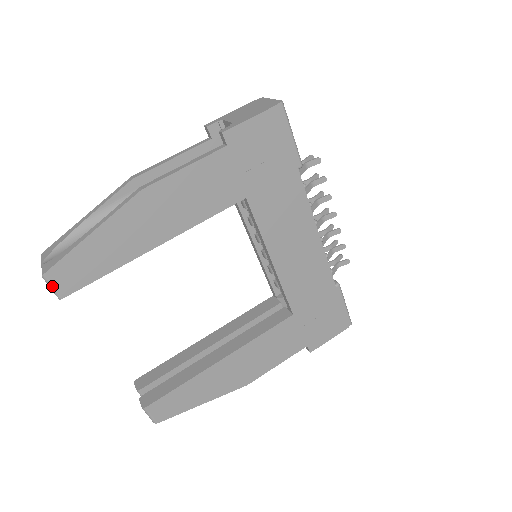
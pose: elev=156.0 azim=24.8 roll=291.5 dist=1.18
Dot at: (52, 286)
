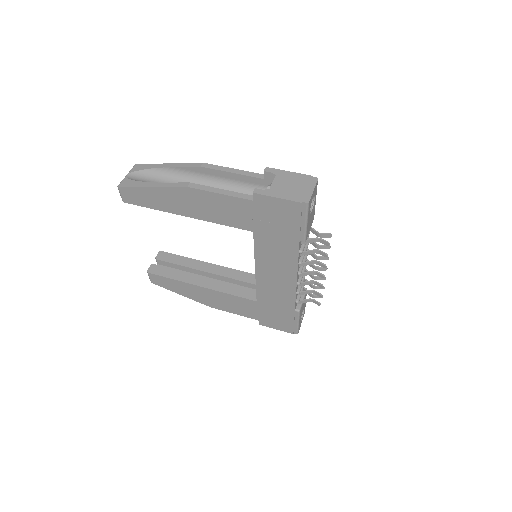
Dot at: (120, 194)
